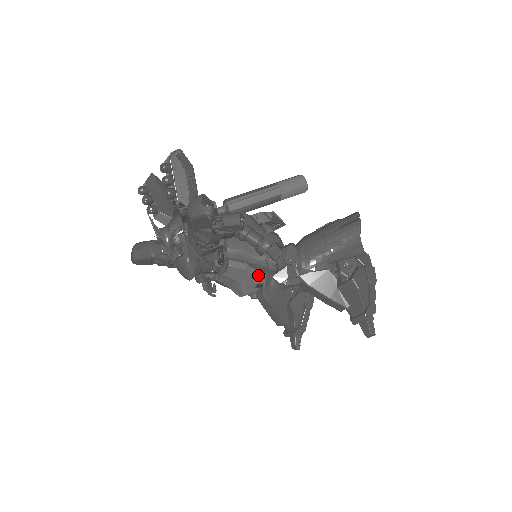
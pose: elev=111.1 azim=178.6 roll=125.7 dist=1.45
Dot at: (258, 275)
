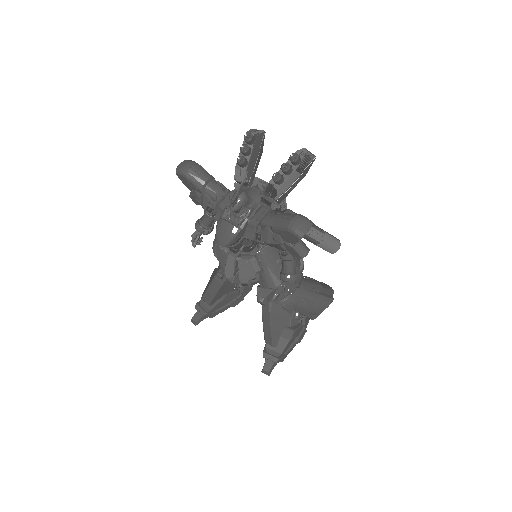
Dot at: (255, 280)
